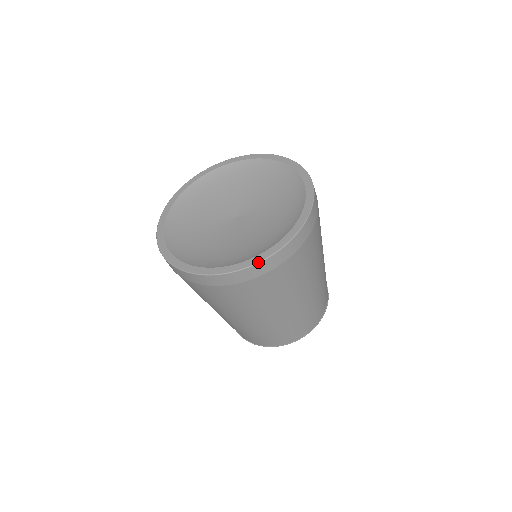
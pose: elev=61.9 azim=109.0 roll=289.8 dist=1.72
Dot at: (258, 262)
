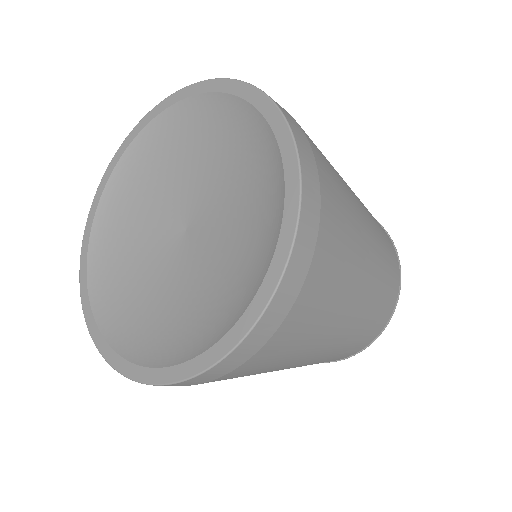
Dot at: (240, 340)
